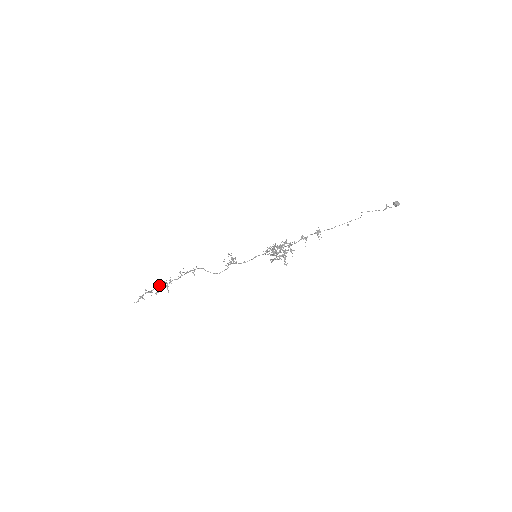
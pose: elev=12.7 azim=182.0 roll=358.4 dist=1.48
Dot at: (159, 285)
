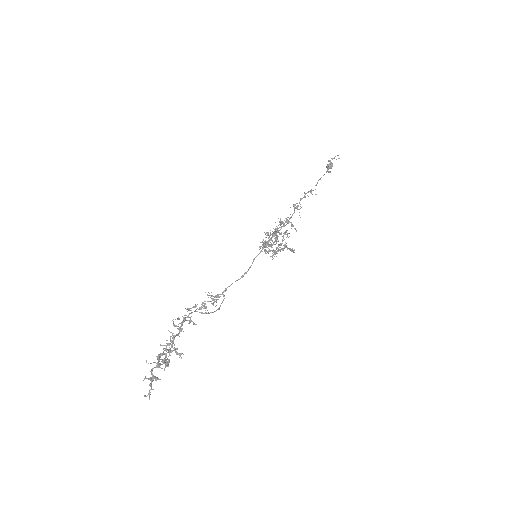
Dot at: (160, 353)
